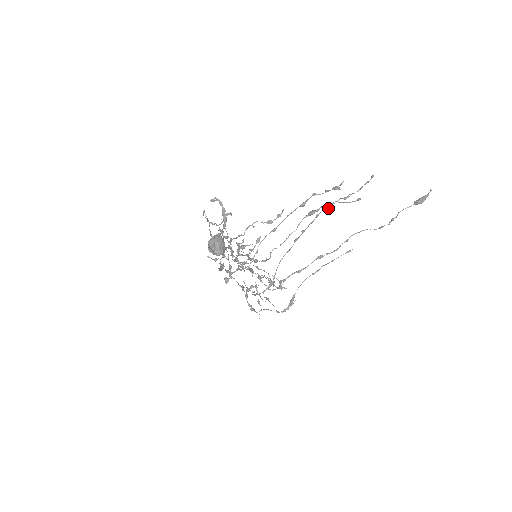
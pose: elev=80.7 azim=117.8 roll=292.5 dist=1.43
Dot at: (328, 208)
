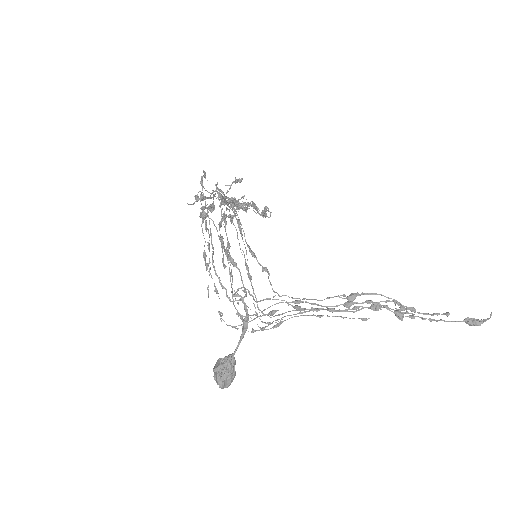
Dot at: (374, 310)
